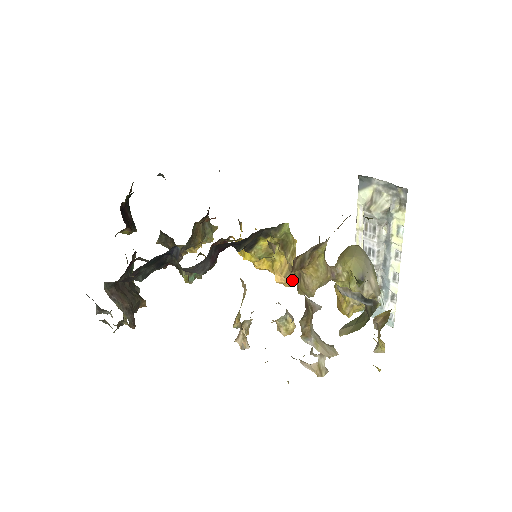
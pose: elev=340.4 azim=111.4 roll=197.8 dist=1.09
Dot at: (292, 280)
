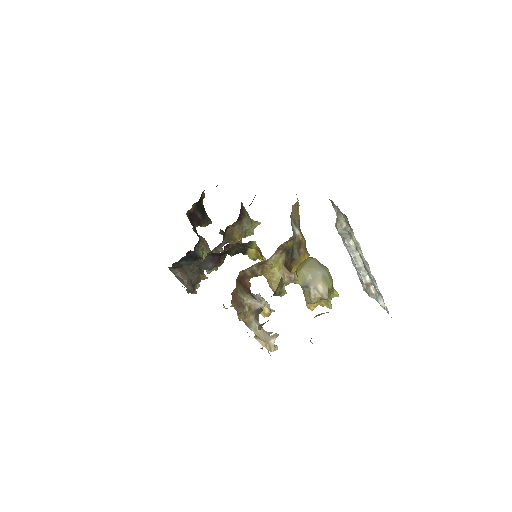
Dot at: occluded
